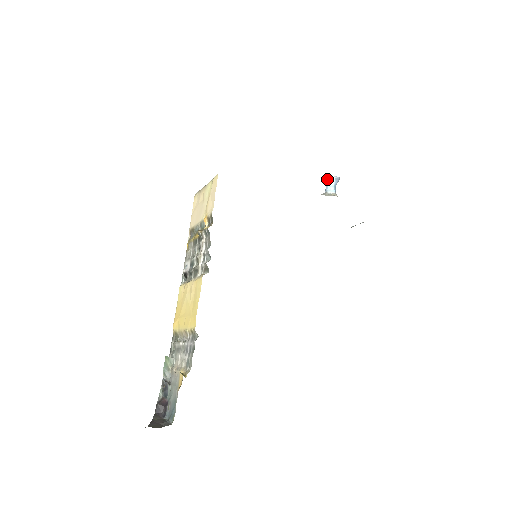
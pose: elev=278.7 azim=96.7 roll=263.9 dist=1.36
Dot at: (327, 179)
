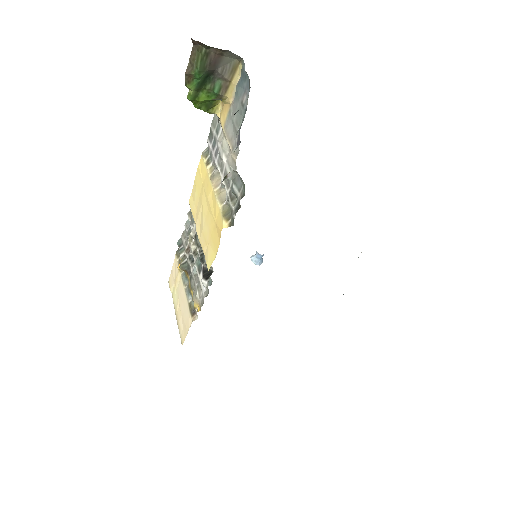
Dot at: (252, 257)
